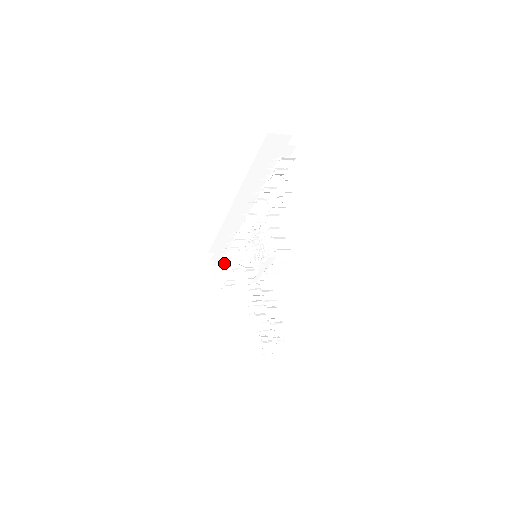
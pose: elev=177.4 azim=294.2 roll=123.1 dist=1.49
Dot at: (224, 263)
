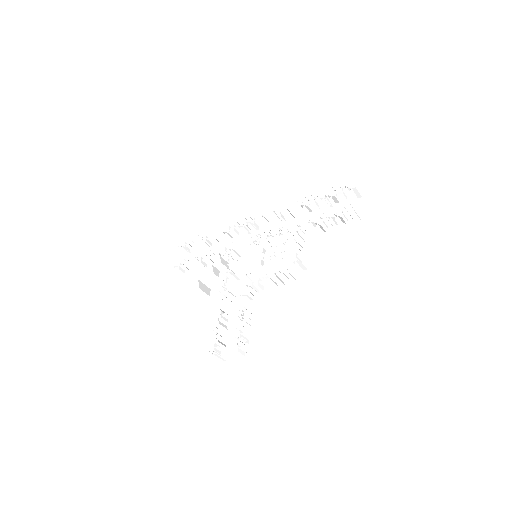
Dot at: (193, 245)
